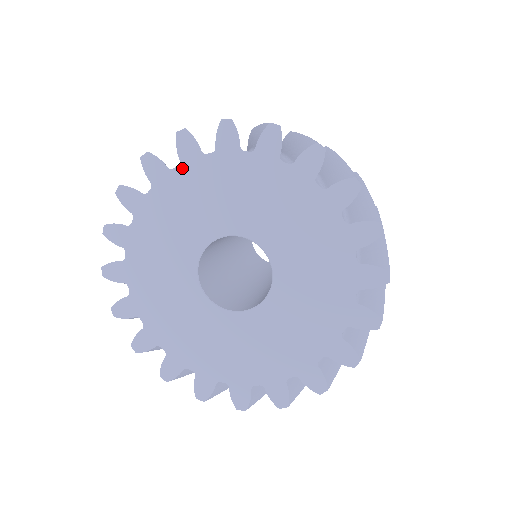
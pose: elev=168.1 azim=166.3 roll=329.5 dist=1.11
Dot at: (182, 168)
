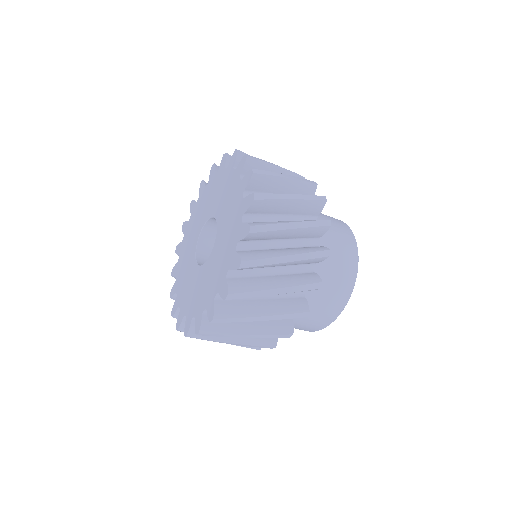
Dot at: (191, 216)
